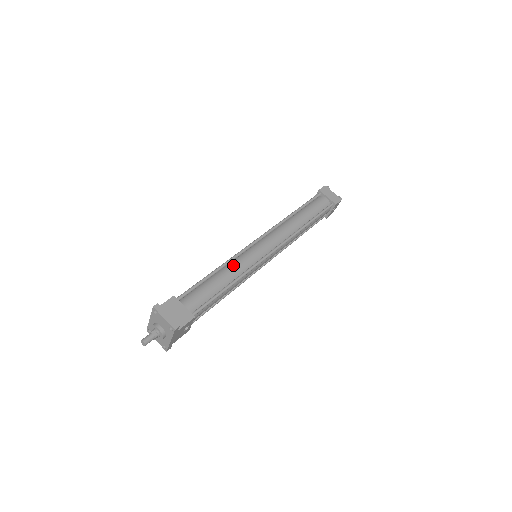
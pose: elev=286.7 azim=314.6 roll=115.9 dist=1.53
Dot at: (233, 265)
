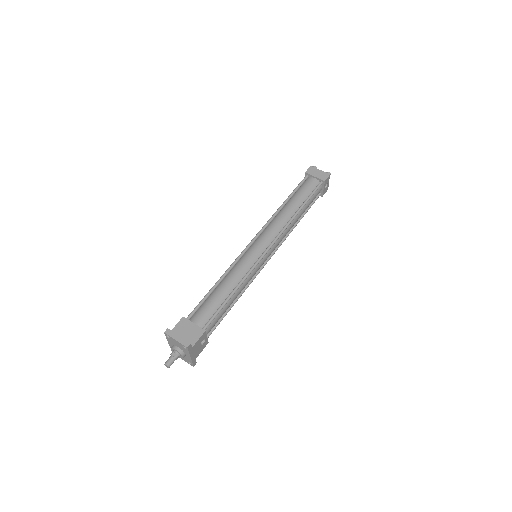
Dot at: (233, 272)
